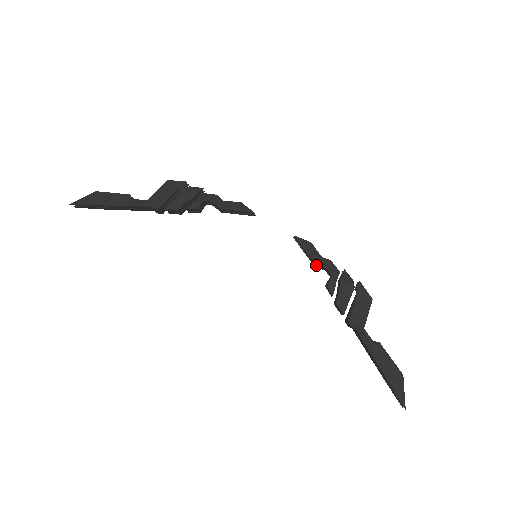
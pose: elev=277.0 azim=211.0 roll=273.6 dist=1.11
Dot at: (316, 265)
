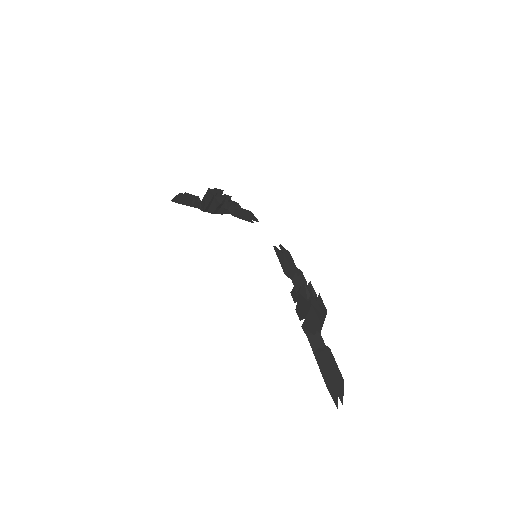
Dot at: (287, 274)
